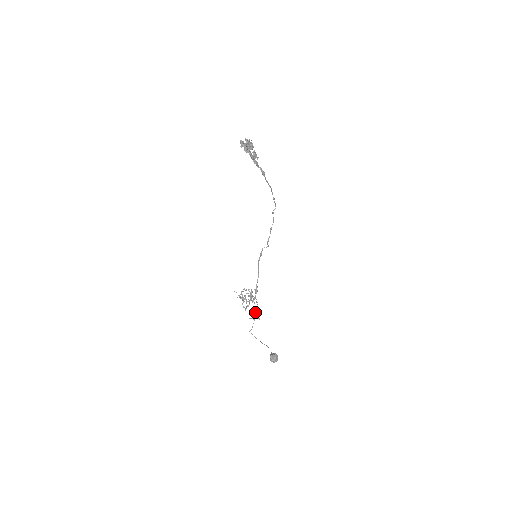
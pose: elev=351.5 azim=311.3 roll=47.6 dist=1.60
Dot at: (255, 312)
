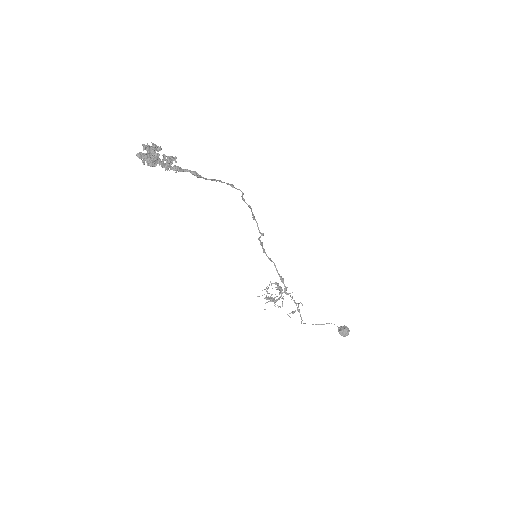
Dot at: occluded
